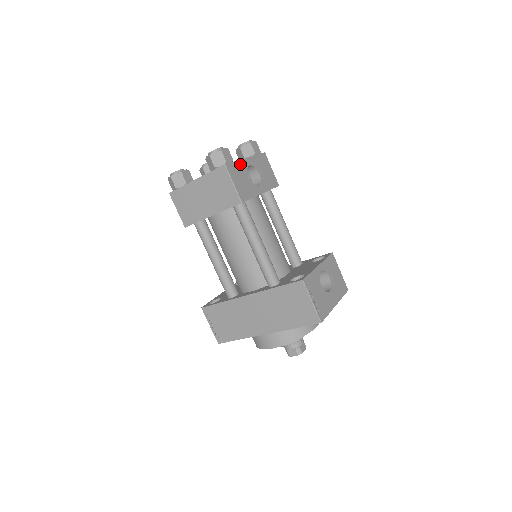
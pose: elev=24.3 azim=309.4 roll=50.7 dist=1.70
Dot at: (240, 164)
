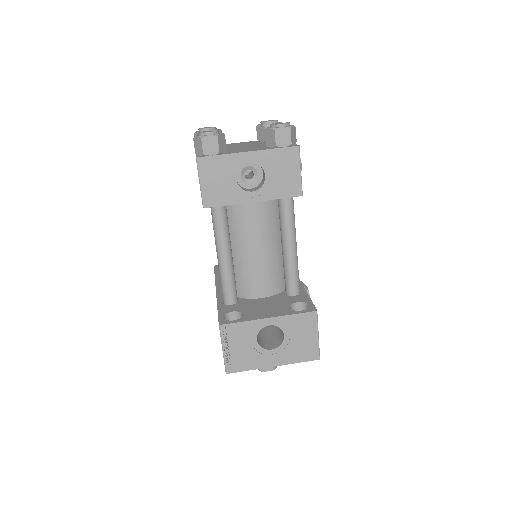
Dot at: (229, 159)
